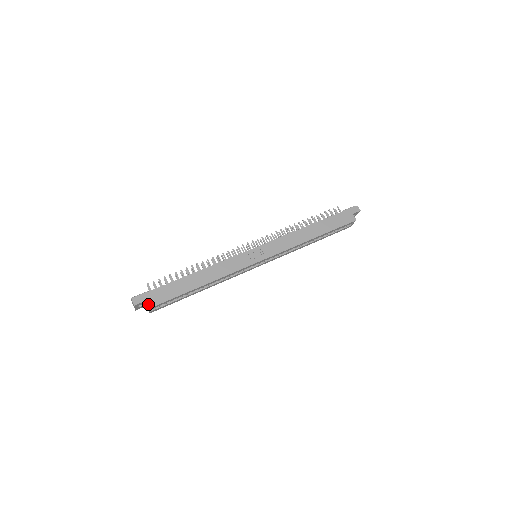
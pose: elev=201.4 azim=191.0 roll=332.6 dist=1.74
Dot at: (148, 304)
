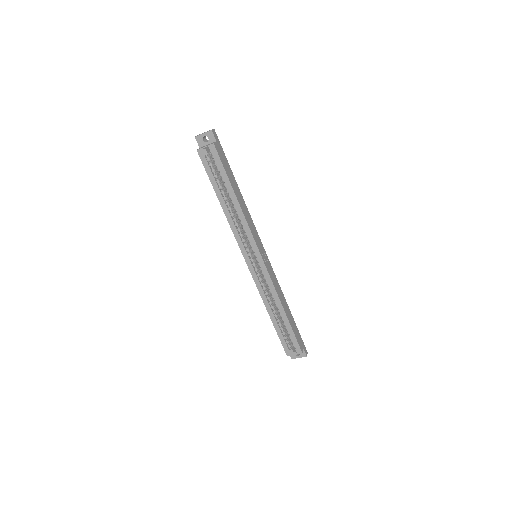
Dot at: (216, 143)
